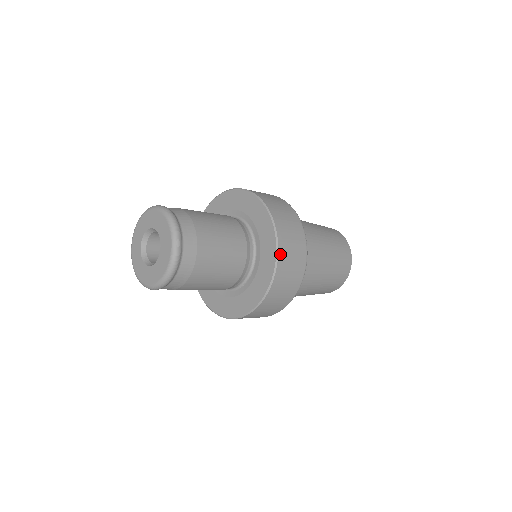
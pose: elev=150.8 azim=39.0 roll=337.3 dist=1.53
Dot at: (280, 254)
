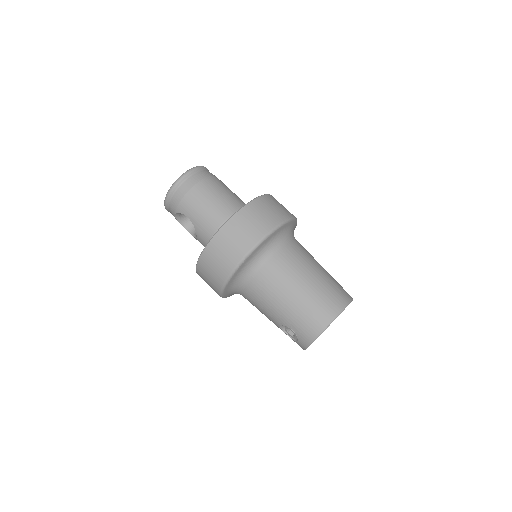
Dot at: (259, 199)
